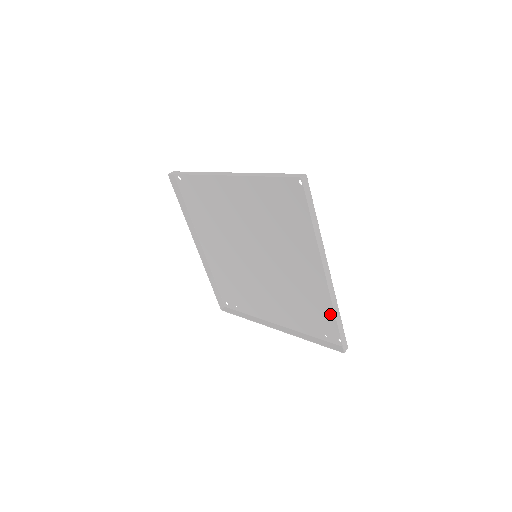
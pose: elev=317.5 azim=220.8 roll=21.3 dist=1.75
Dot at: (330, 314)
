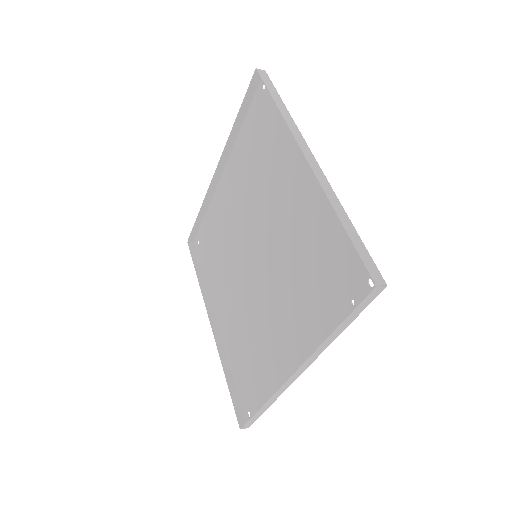
Dot at: (340, 238)
